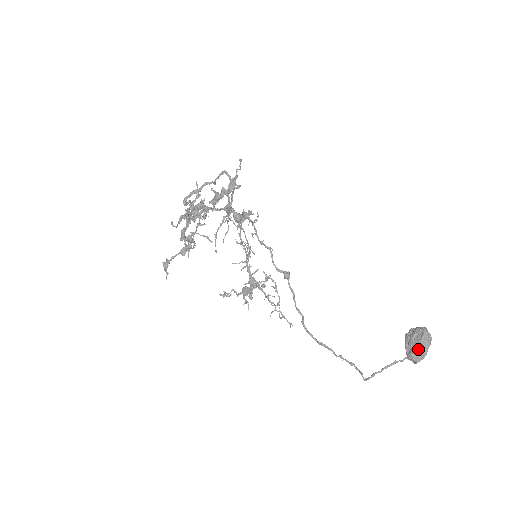
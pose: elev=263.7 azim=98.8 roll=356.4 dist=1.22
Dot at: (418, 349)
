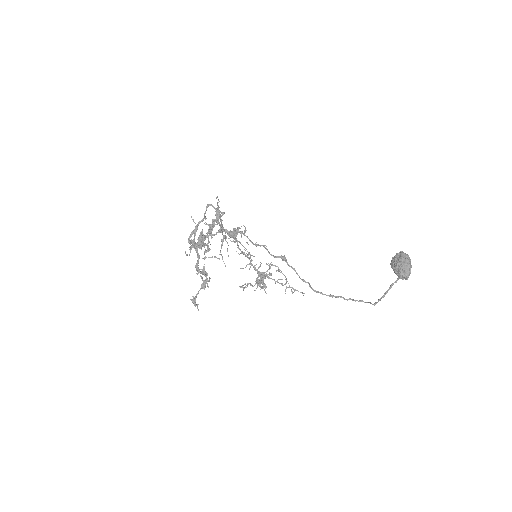
Dot at: (403, 267)
